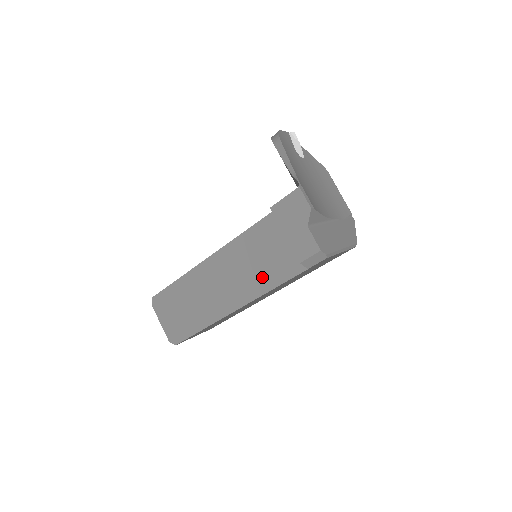
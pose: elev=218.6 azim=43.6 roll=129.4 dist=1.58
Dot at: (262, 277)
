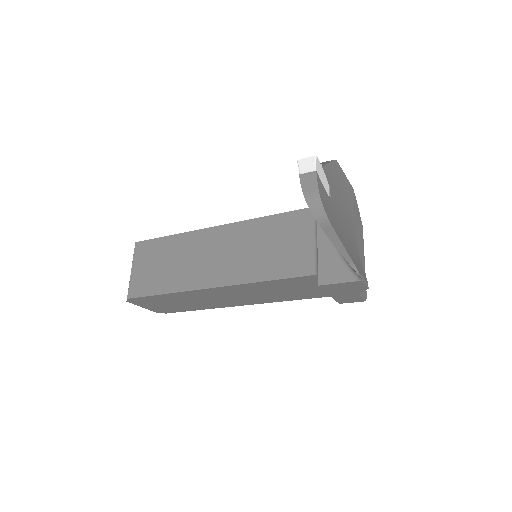
Dot at: (285, 296)
